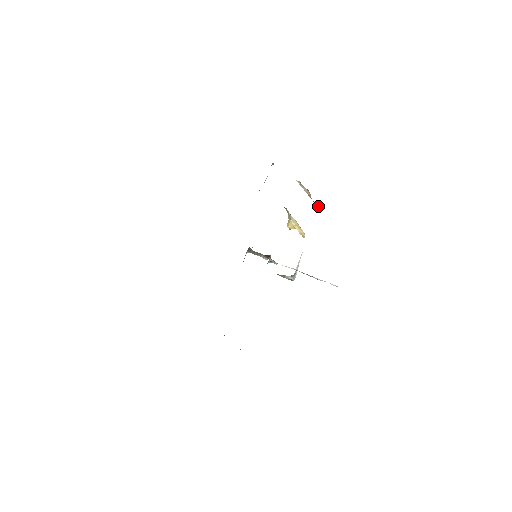
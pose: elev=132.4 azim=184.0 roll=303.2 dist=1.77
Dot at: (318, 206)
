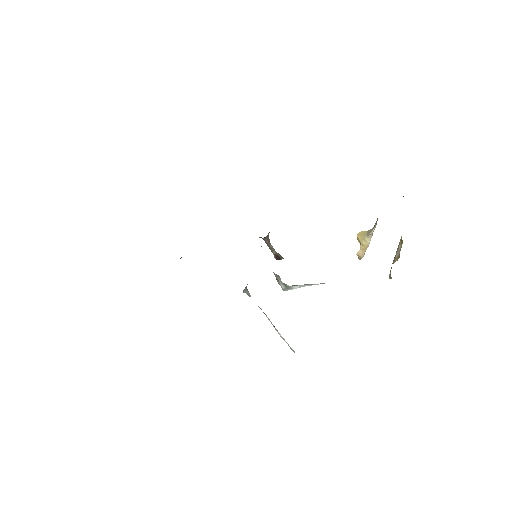
Dot at: (390, 274)
